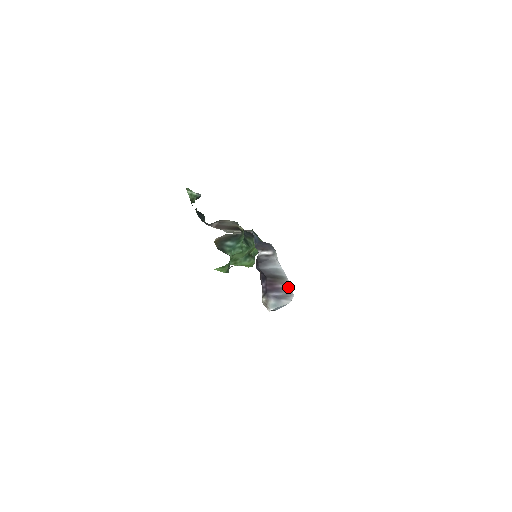
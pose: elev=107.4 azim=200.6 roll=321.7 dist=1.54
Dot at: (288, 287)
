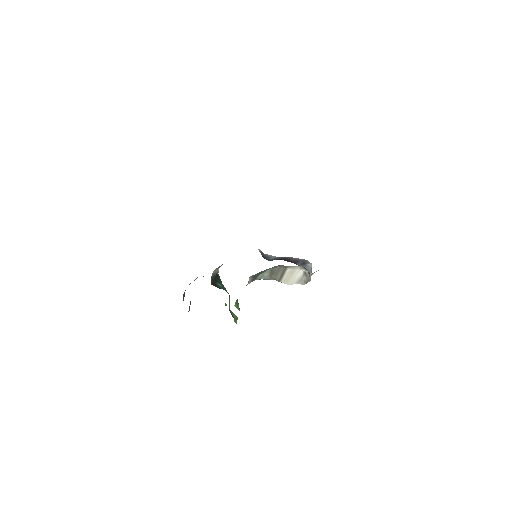
Dot at: (297, 259)
